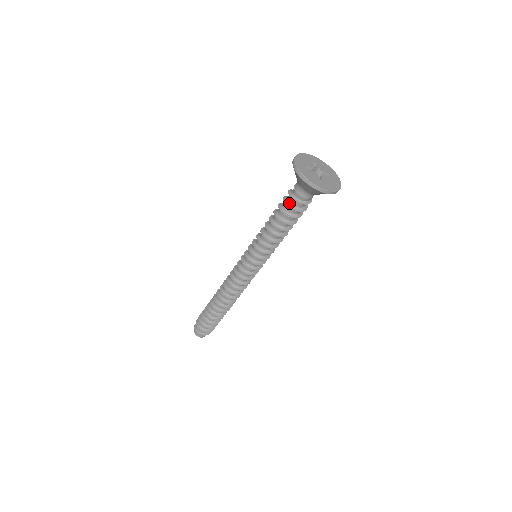
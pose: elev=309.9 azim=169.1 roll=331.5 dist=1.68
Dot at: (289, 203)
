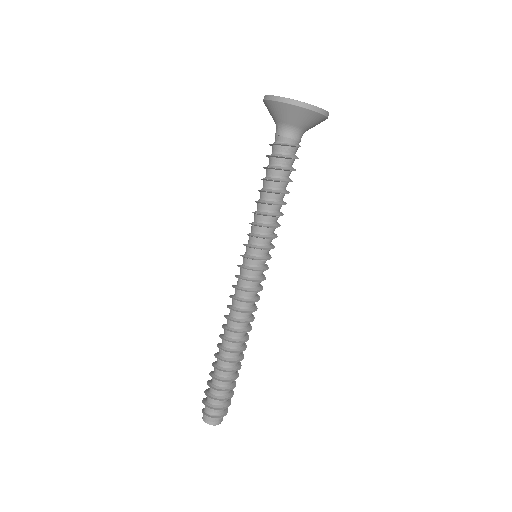
Dot at: (273, 154)
